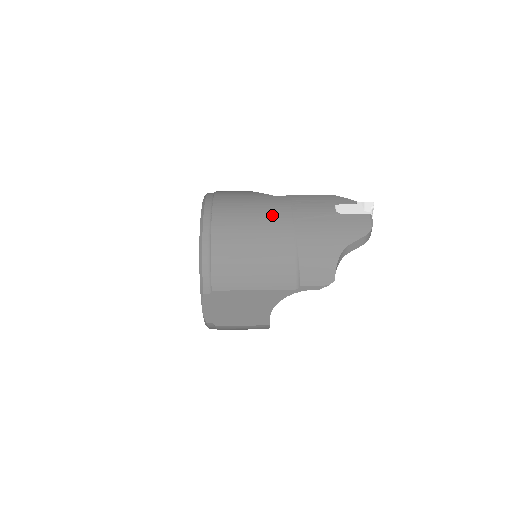
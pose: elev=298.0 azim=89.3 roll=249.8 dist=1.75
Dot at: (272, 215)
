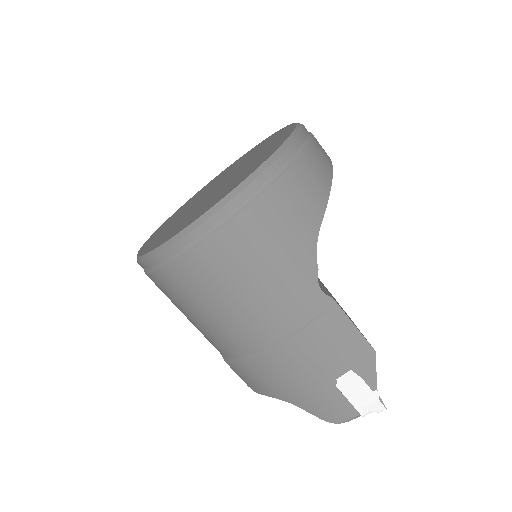
Dot at: (270, 313)
